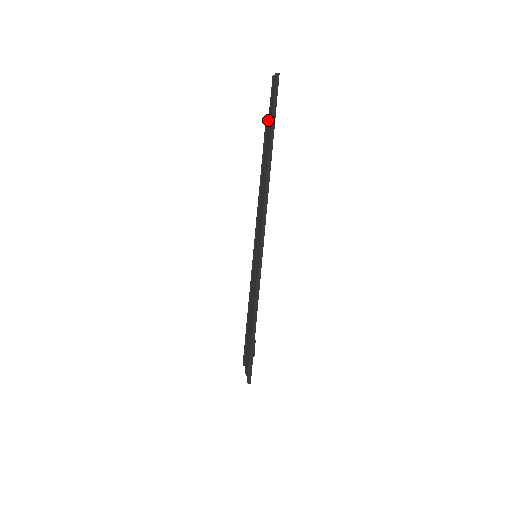
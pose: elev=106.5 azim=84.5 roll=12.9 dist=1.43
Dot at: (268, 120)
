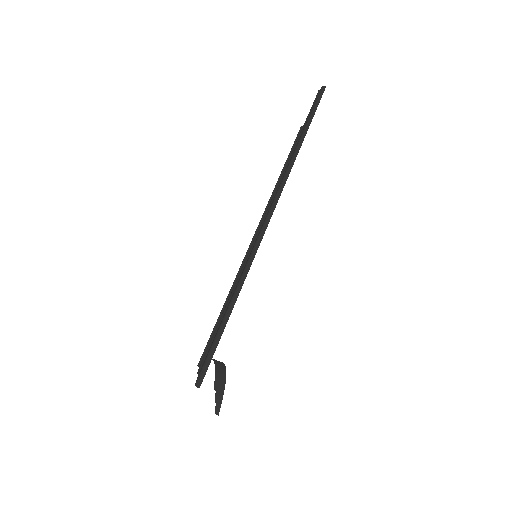
Dot at: (305, 121)
